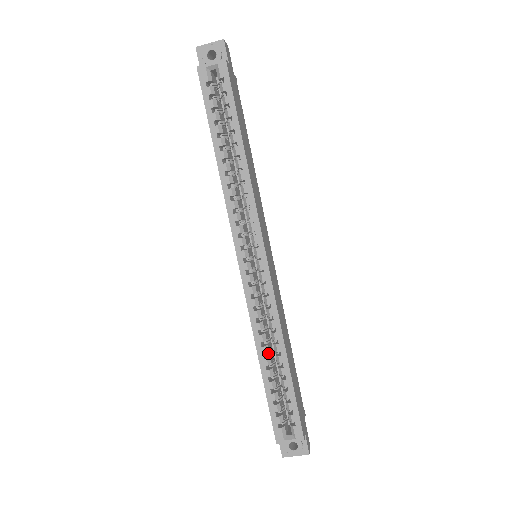
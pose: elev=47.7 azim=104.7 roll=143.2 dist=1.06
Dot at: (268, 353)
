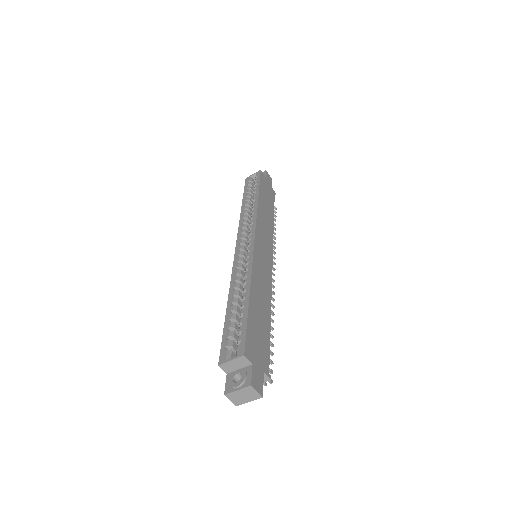
Dot at: occluded
